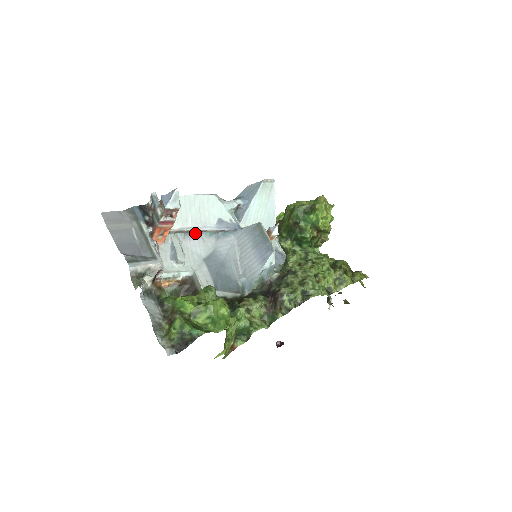
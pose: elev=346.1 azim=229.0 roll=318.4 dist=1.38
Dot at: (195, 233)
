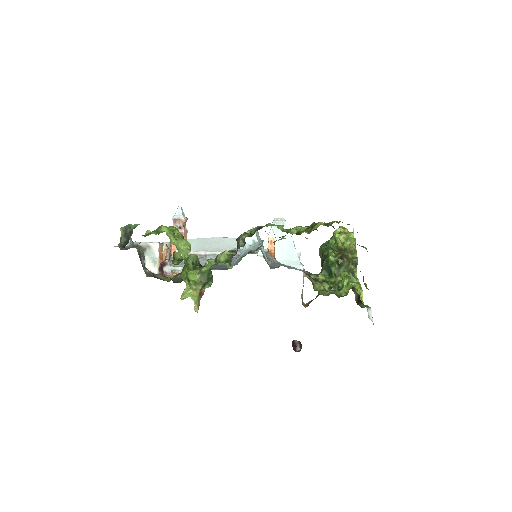
Dot at: (213, 258)
